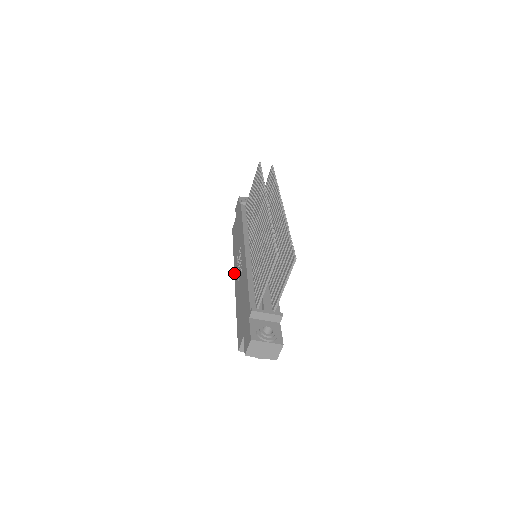
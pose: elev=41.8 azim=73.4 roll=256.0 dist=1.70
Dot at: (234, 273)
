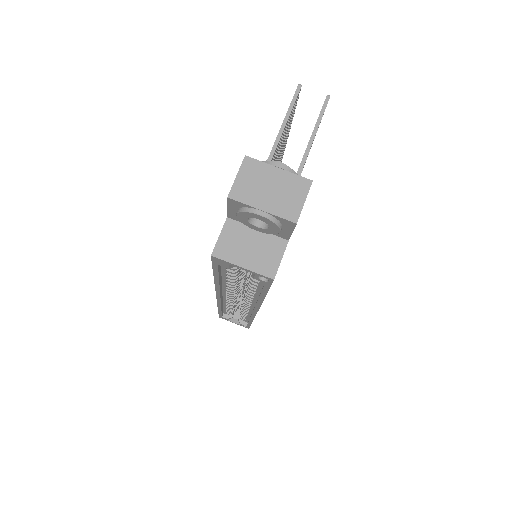
Dot at: occluded
